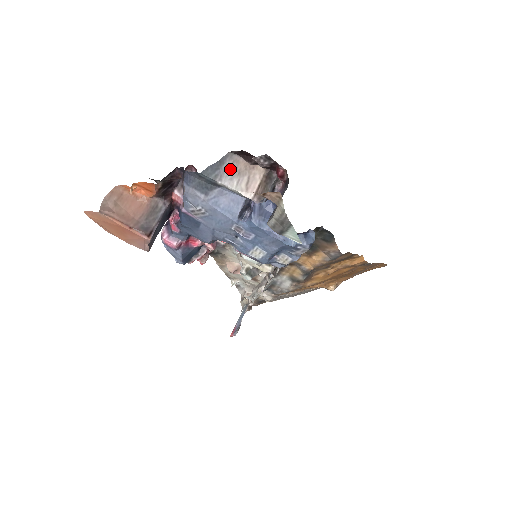
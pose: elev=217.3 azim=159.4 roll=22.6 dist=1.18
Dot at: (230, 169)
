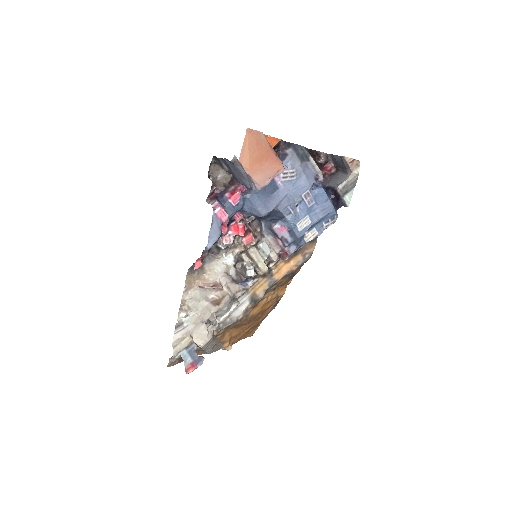
Dot at: occluded
